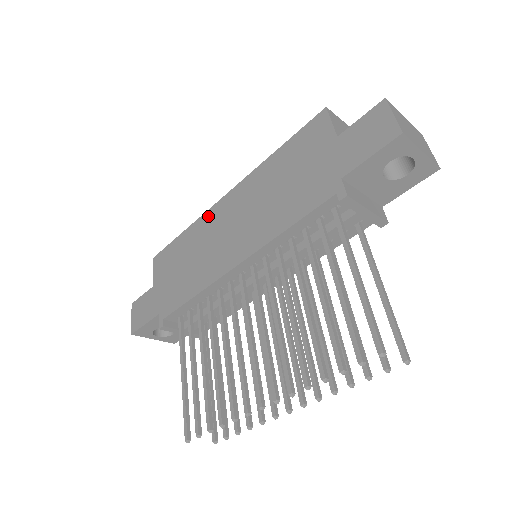
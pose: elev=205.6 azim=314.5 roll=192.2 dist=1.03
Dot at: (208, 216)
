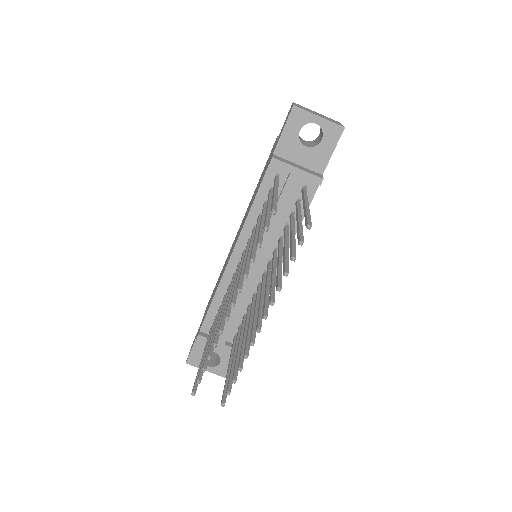
Dot at: (230, 249)
